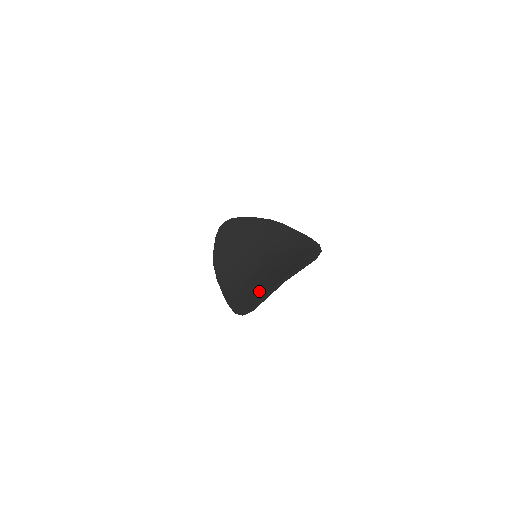
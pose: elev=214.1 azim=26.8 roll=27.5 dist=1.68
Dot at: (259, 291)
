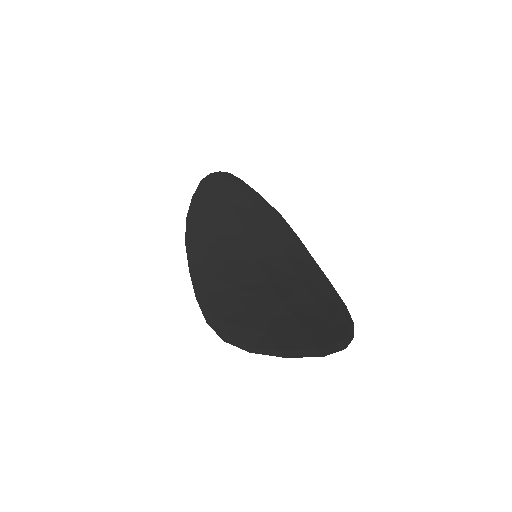
Dot at: (265, 327)
